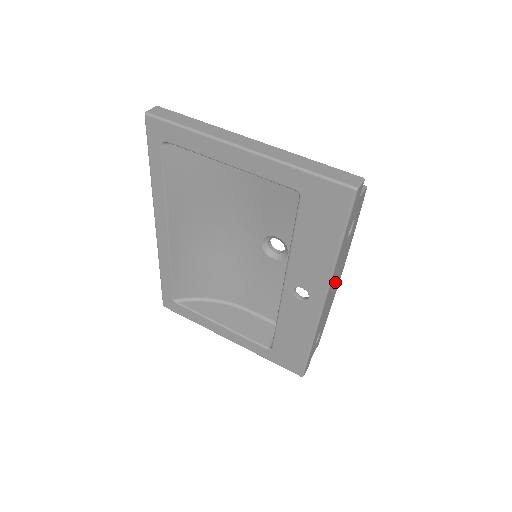
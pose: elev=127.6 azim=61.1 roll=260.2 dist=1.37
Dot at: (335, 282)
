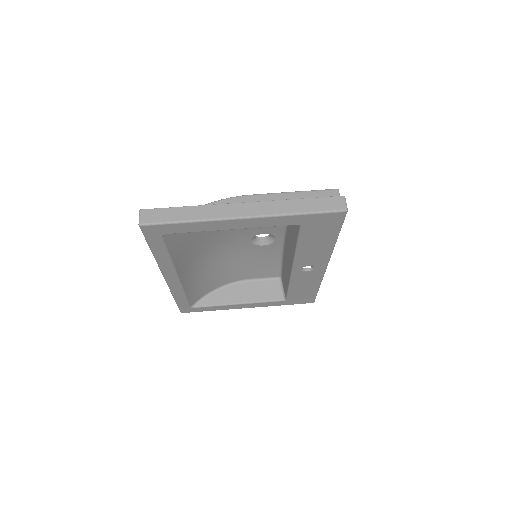
Dot at: occluded
